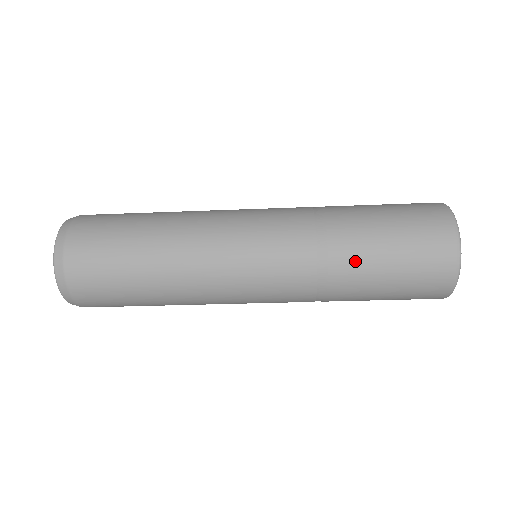
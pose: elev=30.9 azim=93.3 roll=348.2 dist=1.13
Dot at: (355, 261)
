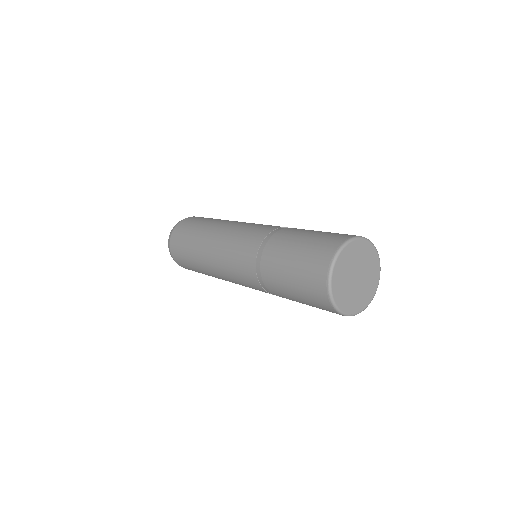
Dot at: (272, 271)
